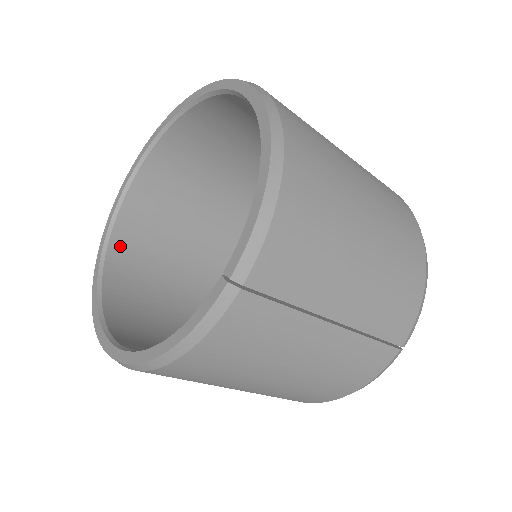
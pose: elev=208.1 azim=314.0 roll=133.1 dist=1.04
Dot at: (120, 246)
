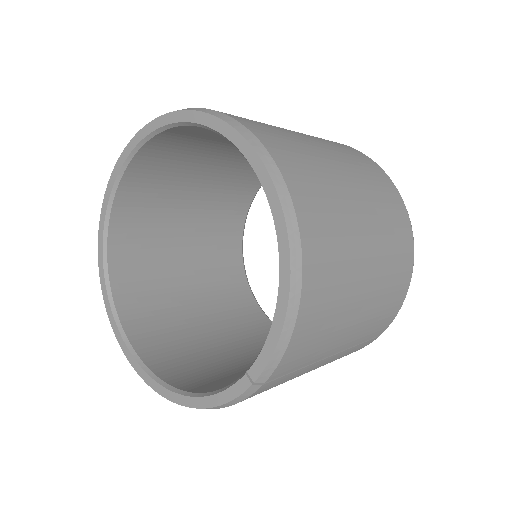
Dot at: (118, 241)
